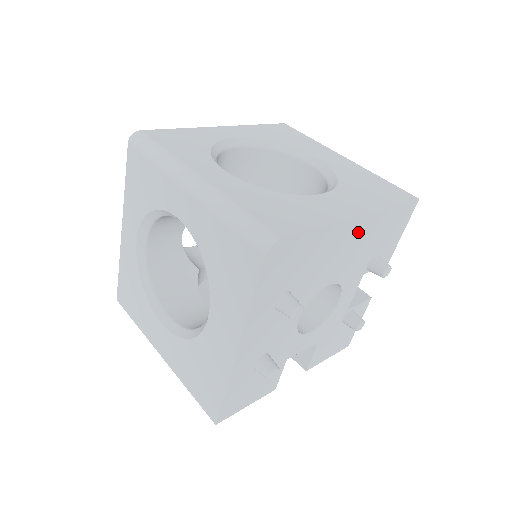
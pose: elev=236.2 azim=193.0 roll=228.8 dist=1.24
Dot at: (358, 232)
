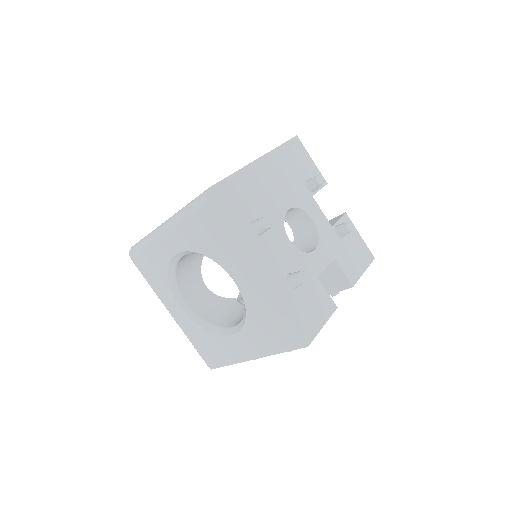
Dot at: (269, 169)
